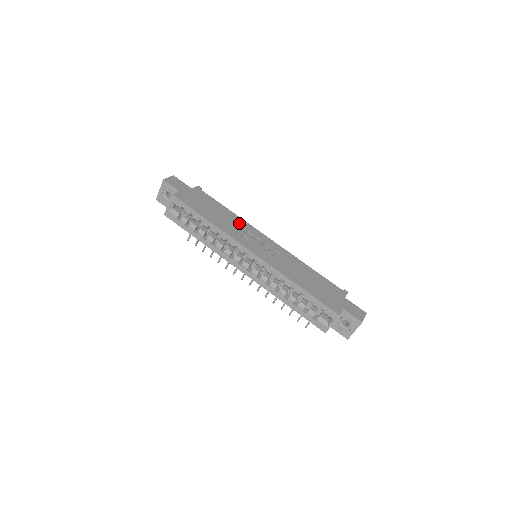
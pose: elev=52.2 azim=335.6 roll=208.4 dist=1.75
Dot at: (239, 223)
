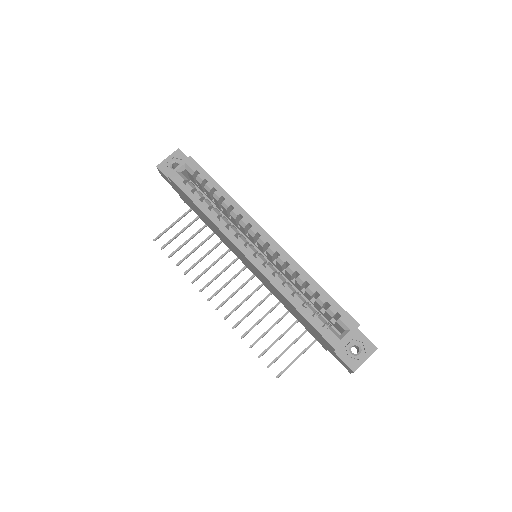
Dot at: occluded
